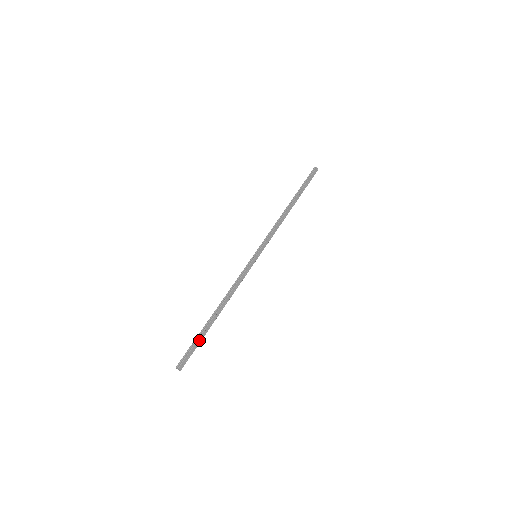
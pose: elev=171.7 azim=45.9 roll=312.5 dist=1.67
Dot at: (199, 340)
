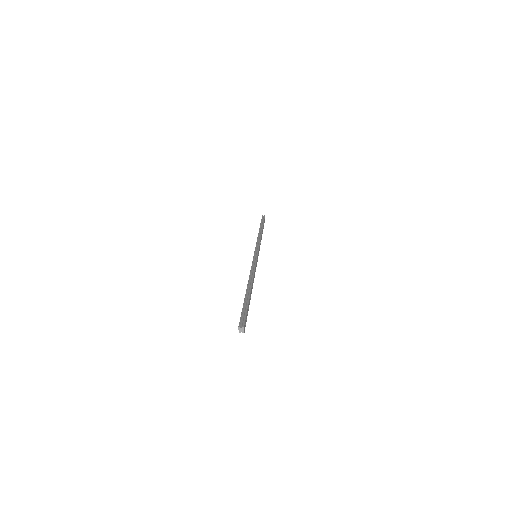
Dot at: occluded
